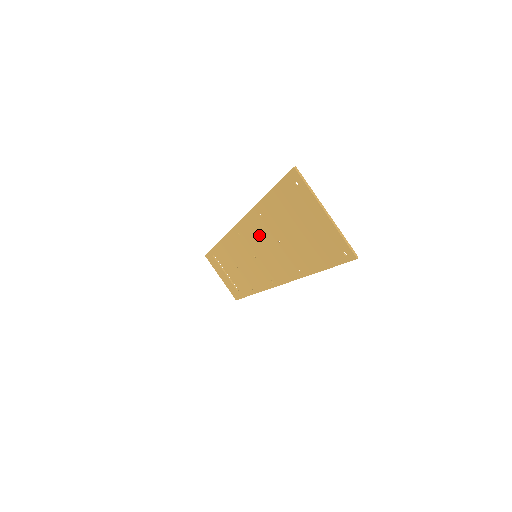
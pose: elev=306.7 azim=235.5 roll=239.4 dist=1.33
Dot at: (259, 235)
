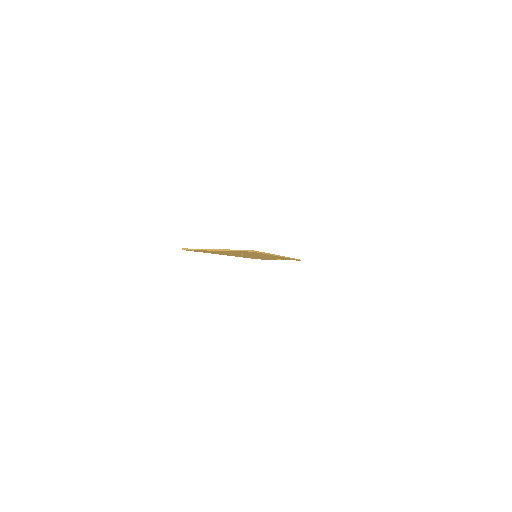
Dot at: occluded
